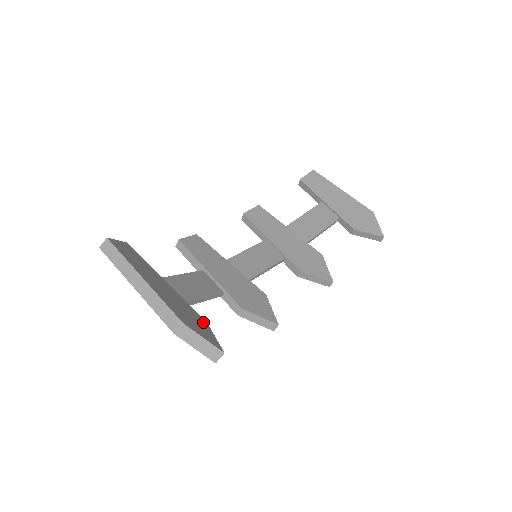
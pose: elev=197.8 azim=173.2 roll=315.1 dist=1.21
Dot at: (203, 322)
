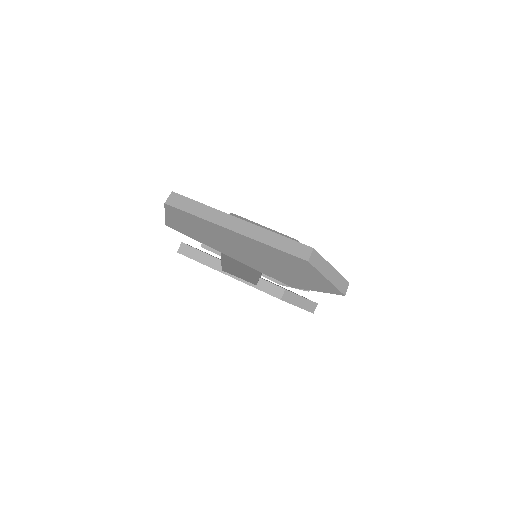
Dot at: occluded
